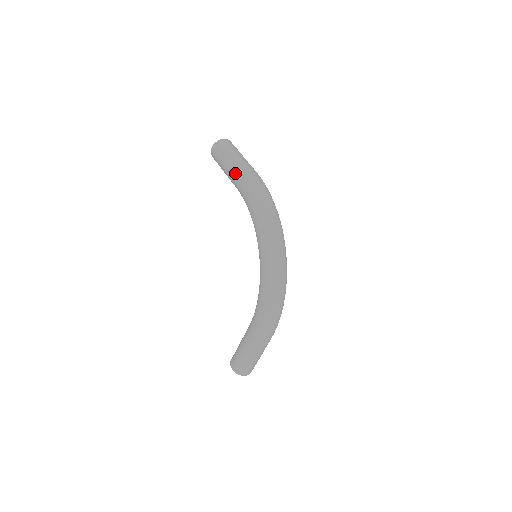
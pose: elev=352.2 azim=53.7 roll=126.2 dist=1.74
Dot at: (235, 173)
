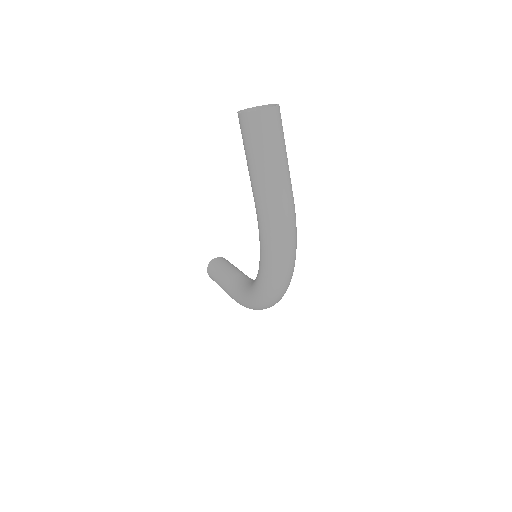
Dot at: (258, 197)
